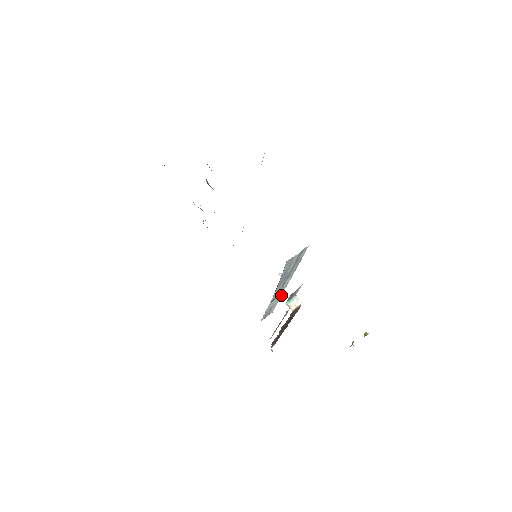
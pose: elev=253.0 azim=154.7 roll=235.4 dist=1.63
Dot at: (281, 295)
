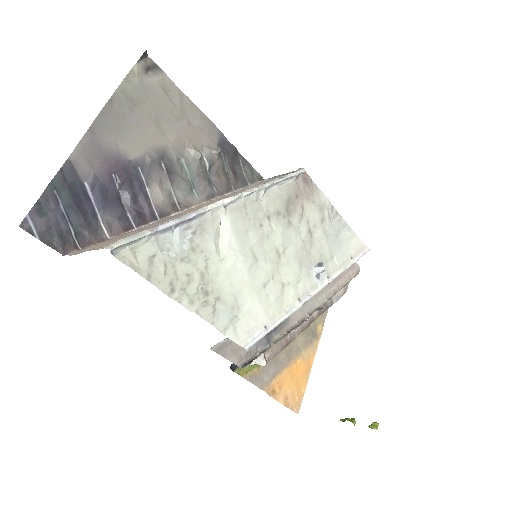
Dot at: (338, 274)
